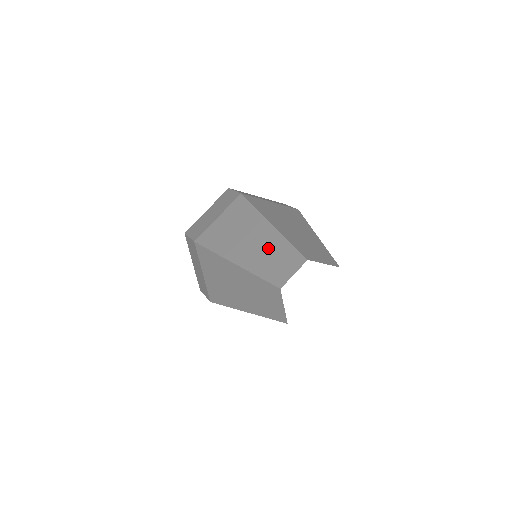
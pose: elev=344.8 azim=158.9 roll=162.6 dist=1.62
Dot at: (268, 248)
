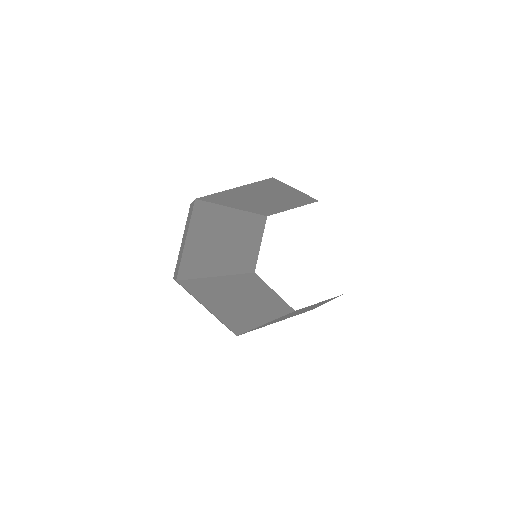
Dot at: (230, 235)
